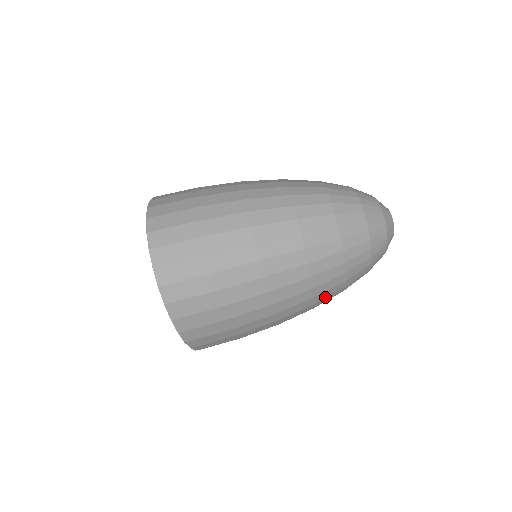
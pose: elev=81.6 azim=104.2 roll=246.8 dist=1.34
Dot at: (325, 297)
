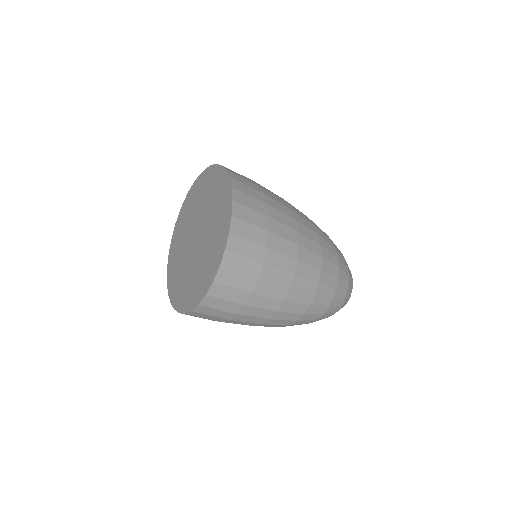
Dot at: occluded
